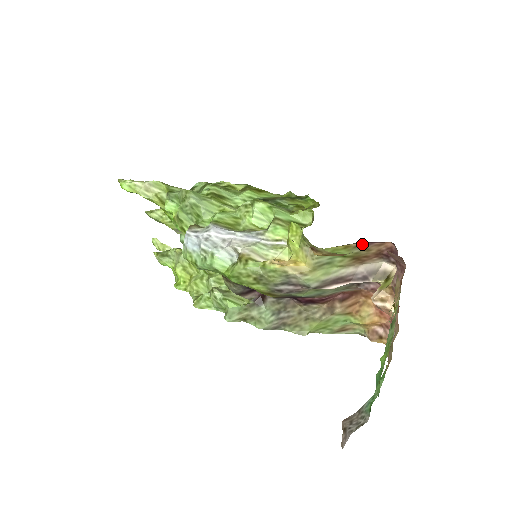
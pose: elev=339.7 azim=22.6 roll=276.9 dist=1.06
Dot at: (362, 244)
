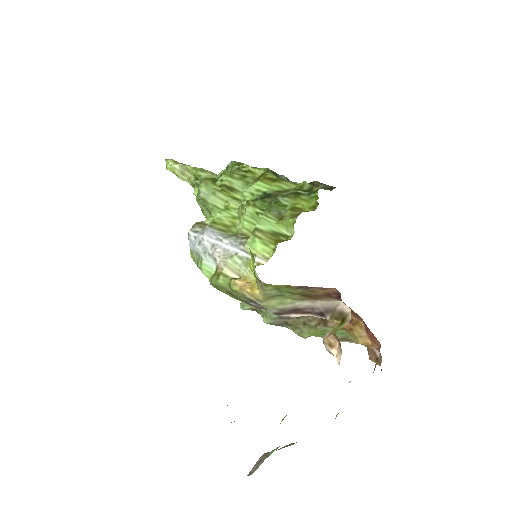
Dot at: (302, 286)
